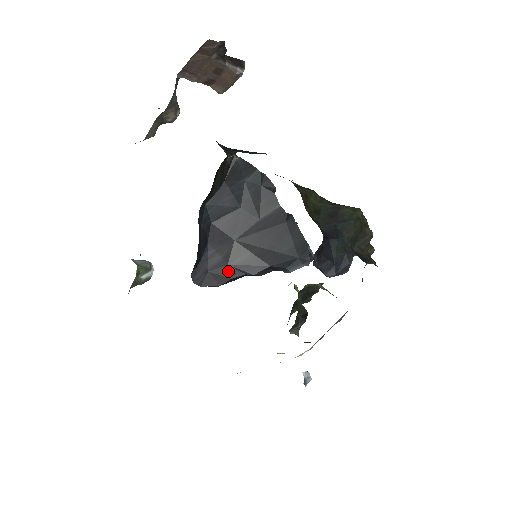
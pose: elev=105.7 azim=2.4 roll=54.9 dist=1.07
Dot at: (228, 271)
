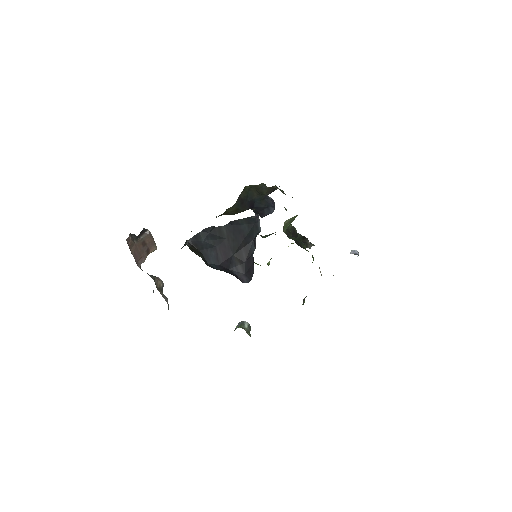
Dot at: (248, 263)
